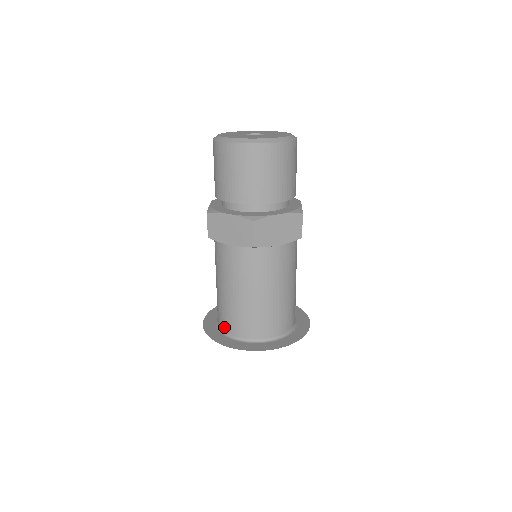
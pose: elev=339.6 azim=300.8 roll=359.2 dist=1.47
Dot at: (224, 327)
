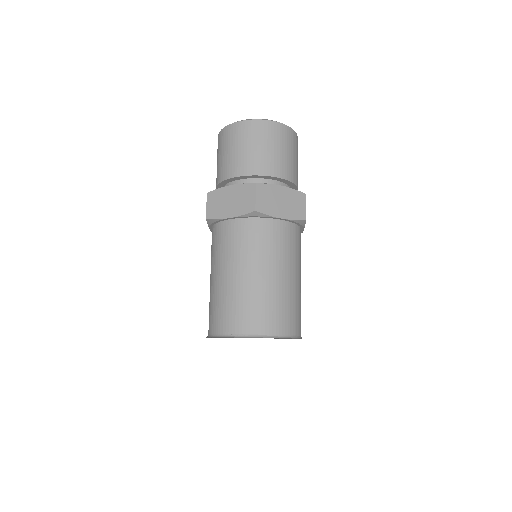
Dot at: (216, 328)
